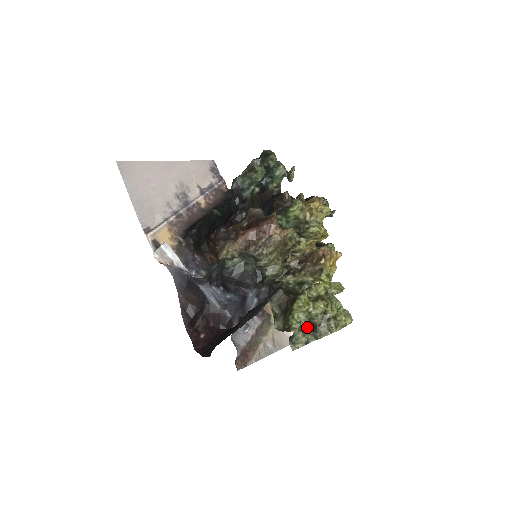
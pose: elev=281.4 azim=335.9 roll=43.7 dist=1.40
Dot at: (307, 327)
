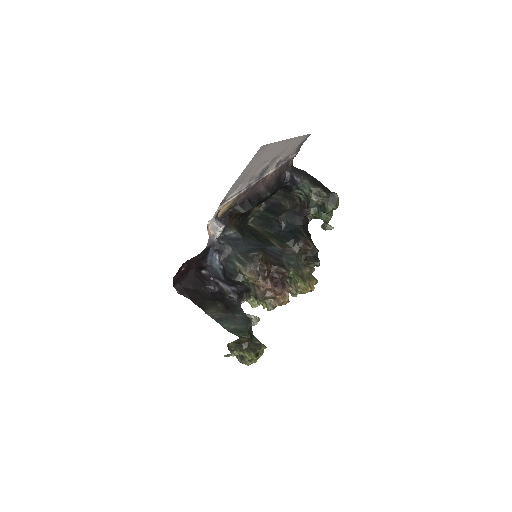
Dot at: occluded
